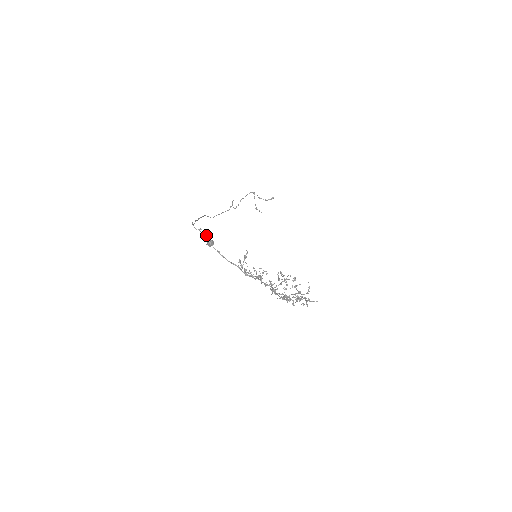
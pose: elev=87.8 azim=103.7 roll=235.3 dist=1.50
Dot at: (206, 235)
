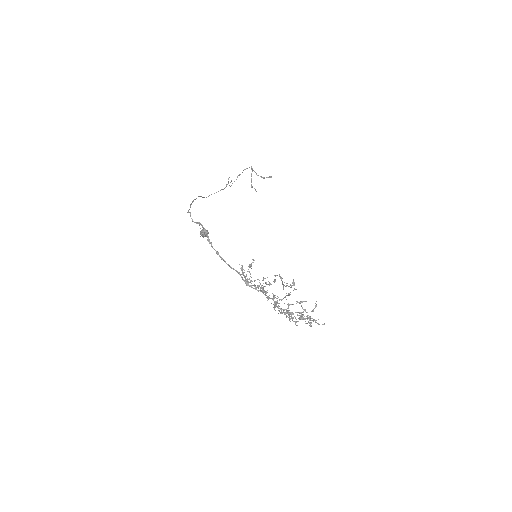
Dot at: (205, 231)
